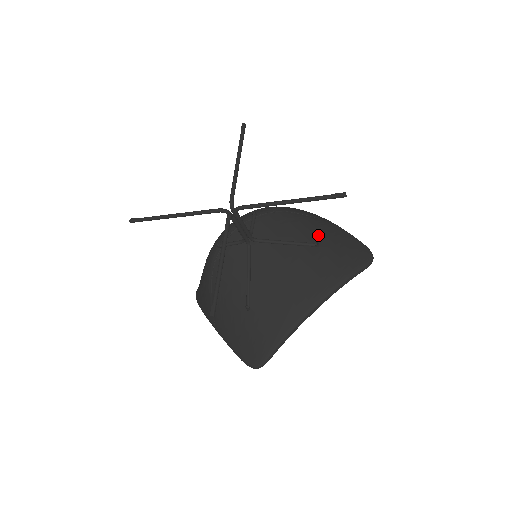
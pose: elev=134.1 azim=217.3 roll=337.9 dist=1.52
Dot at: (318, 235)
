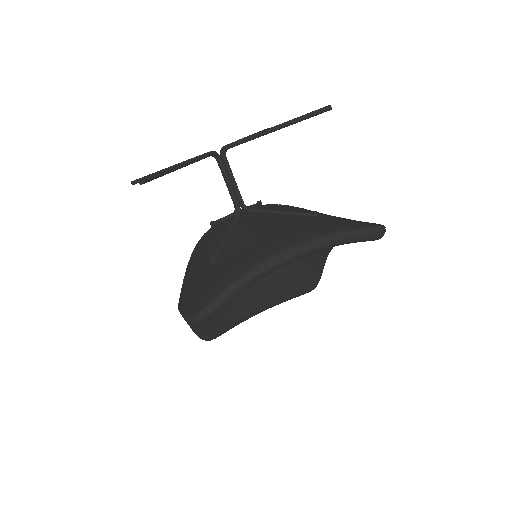
Dot at: (322, 214)
